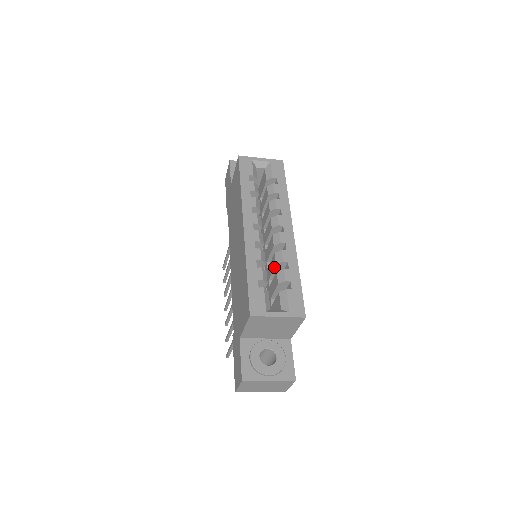
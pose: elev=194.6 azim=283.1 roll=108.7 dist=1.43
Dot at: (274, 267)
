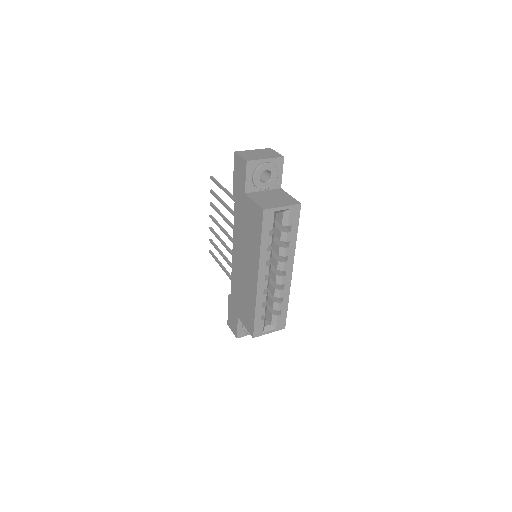
Dot at: (272, 294)
